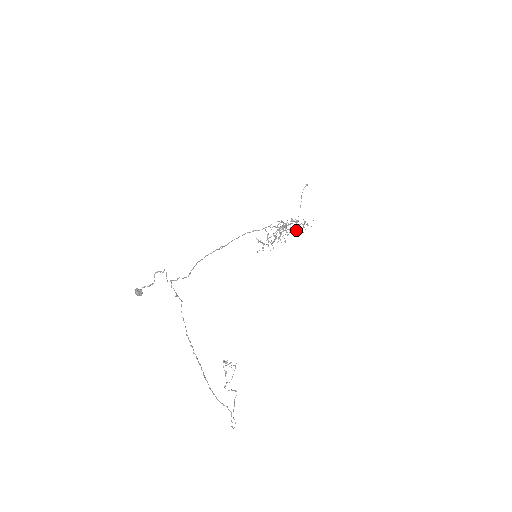
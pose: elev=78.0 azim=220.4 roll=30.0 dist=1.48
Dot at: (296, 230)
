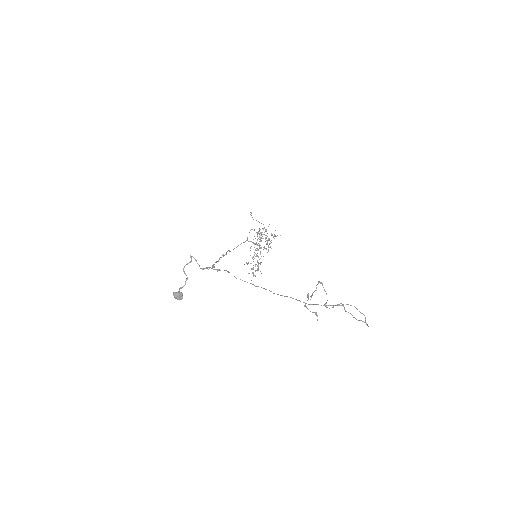
Dot at: (270, 241)
